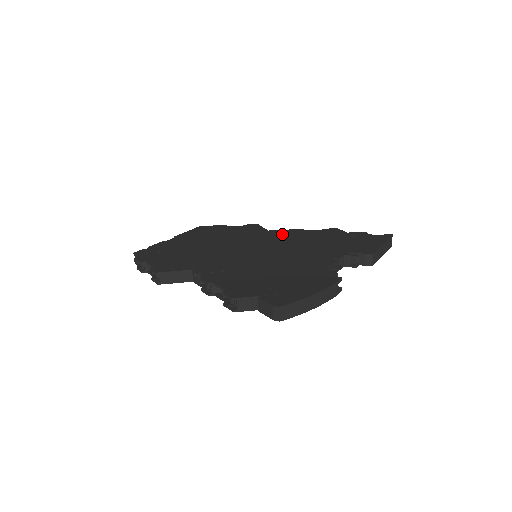
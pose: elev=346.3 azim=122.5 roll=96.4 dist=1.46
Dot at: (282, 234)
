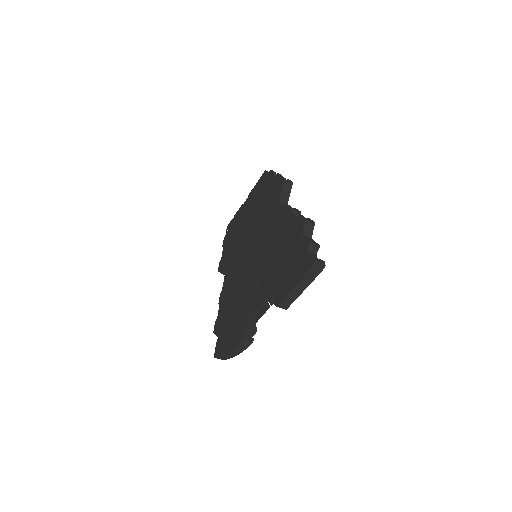
Dot at: (277, 219)
